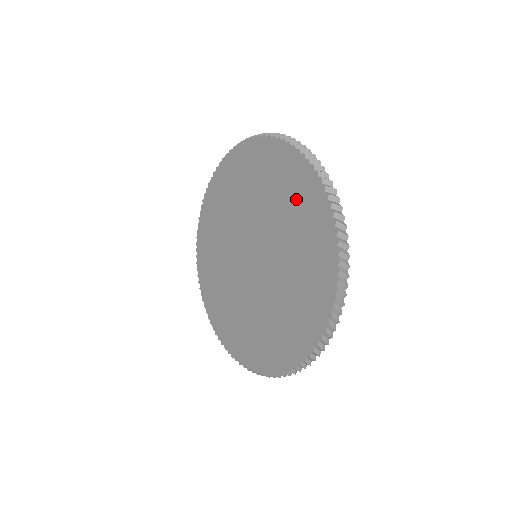
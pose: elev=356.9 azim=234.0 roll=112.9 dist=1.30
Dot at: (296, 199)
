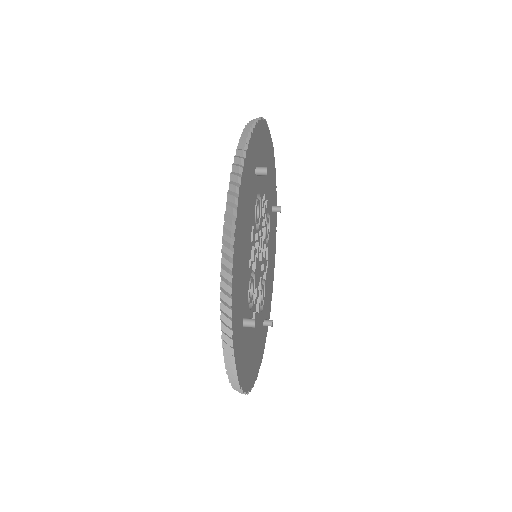
Dot at: occluded
